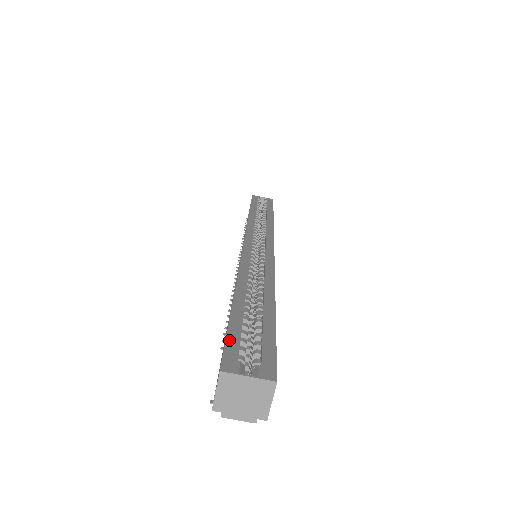
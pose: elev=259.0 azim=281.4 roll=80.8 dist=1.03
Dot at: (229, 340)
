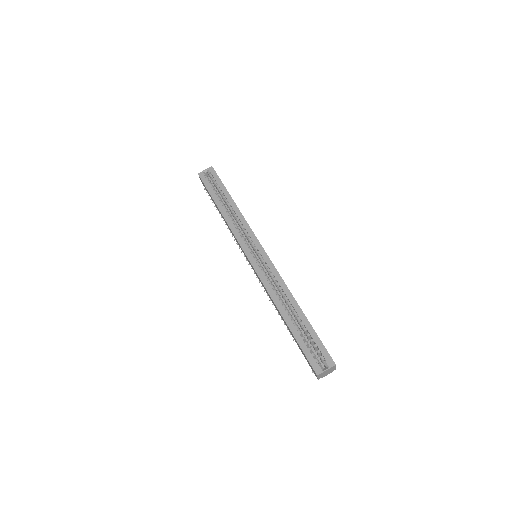
Dot at: (307, 356)
